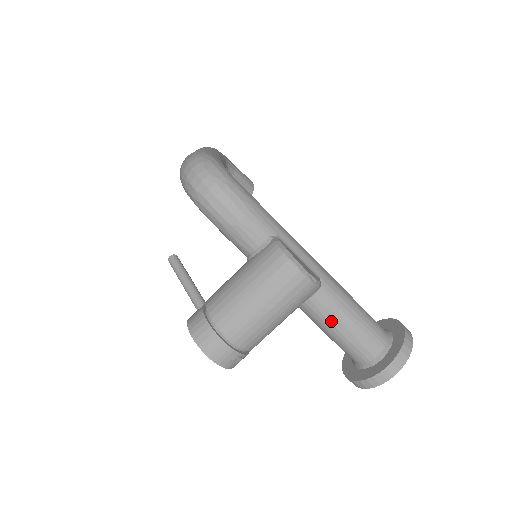
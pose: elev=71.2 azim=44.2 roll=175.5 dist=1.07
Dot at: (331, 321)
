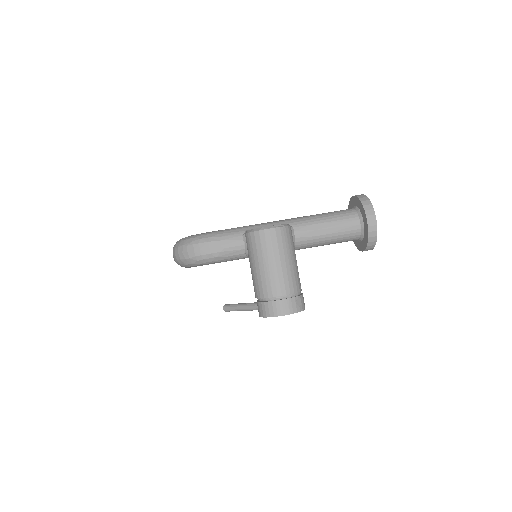
Dot at: (318, 235)
